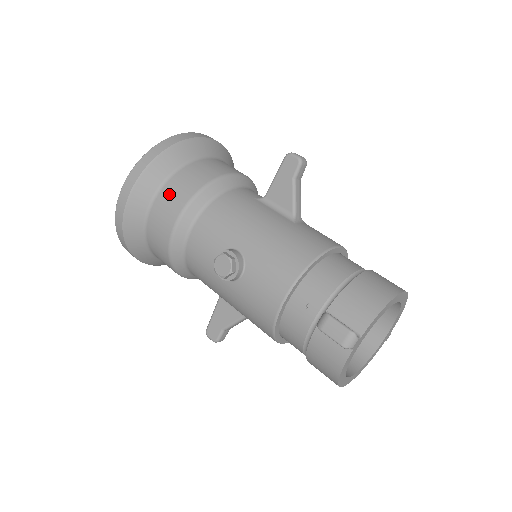
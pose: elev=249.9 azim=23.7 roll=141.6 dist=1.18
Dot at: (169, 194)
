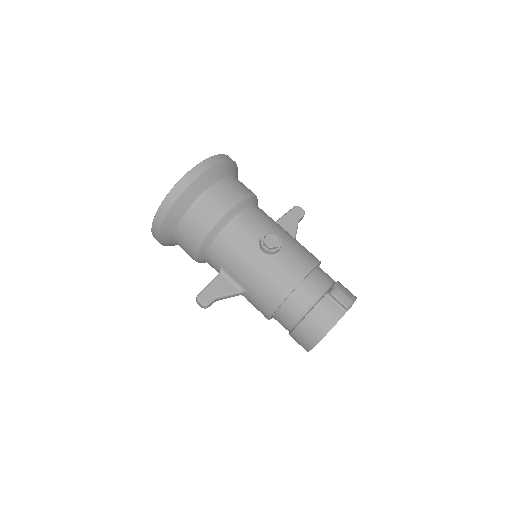
Dot at: (230, 186)
